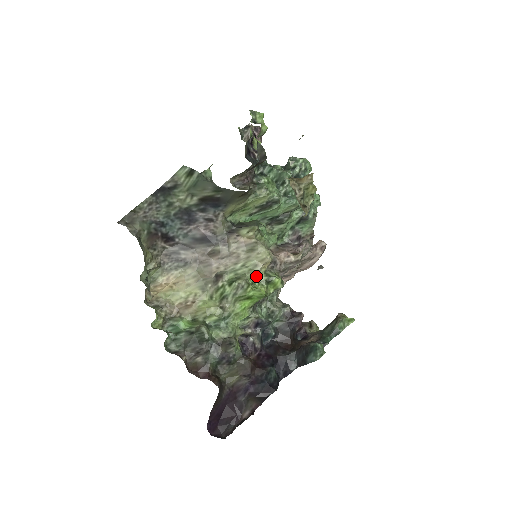
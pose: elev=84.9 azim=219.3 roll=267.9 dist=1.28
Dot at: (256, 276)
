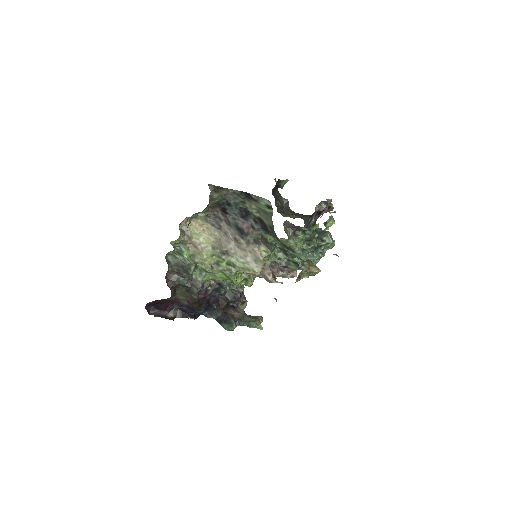
Dot at: (243, 272)
